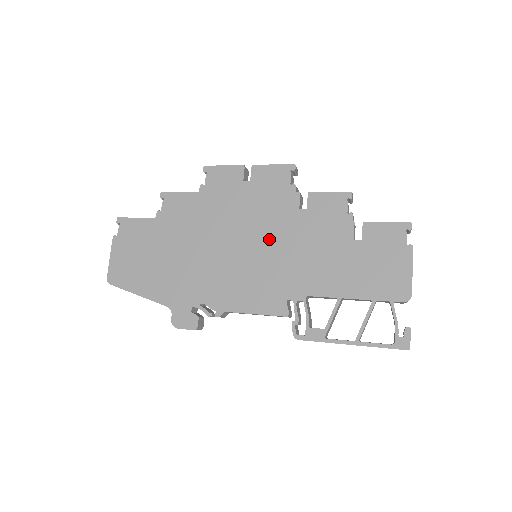
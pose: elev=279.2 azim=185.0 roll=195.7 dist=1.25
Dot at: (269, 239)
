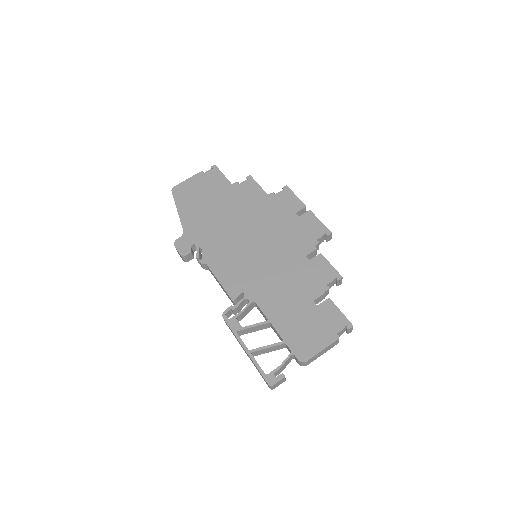
Dot at: (272, 254)
